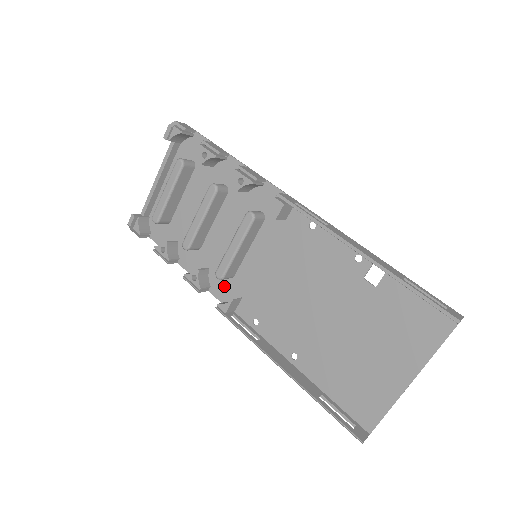
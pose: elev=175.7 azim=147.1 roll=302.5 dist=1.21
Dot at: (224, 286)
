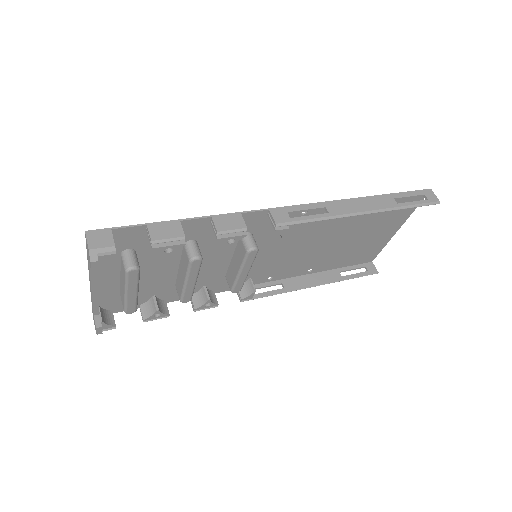
Dot at: occluded
